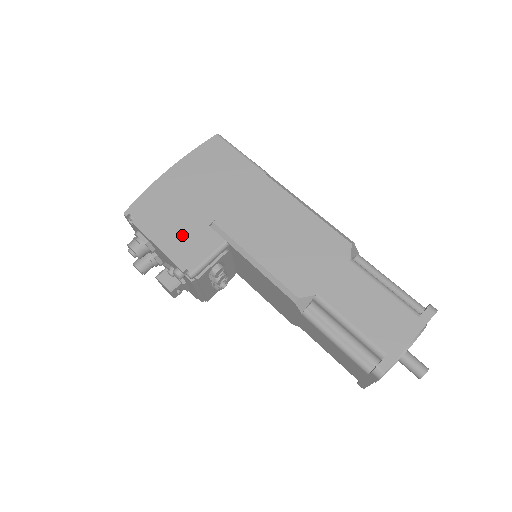
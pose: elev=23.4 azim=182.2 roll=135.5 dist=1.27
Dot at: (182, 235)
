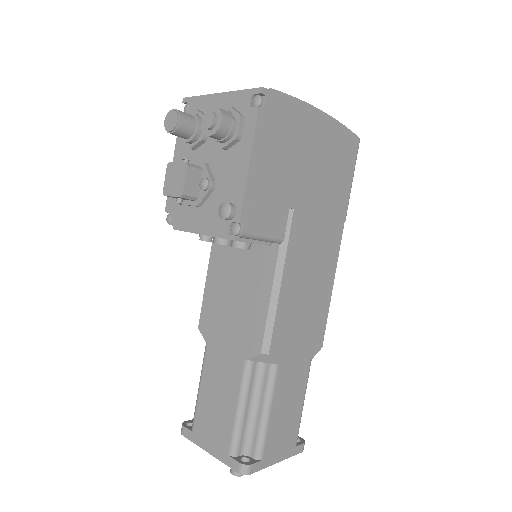
Dot at: (271, 186)
